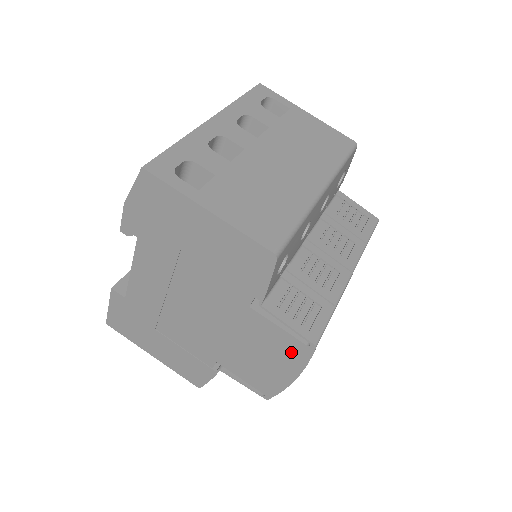
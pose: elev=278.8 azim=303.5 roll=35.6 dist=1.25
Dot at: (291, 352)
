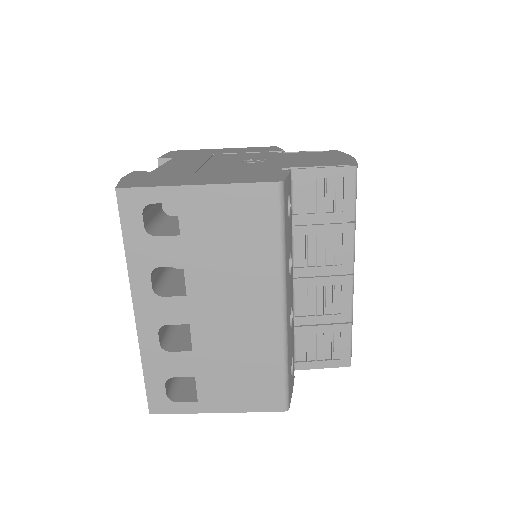
Dot at: occluded
